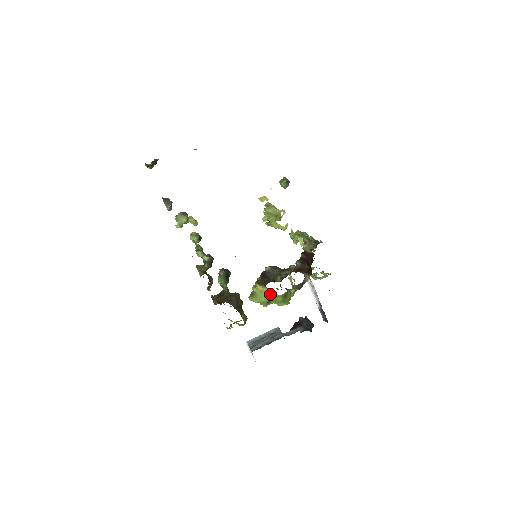
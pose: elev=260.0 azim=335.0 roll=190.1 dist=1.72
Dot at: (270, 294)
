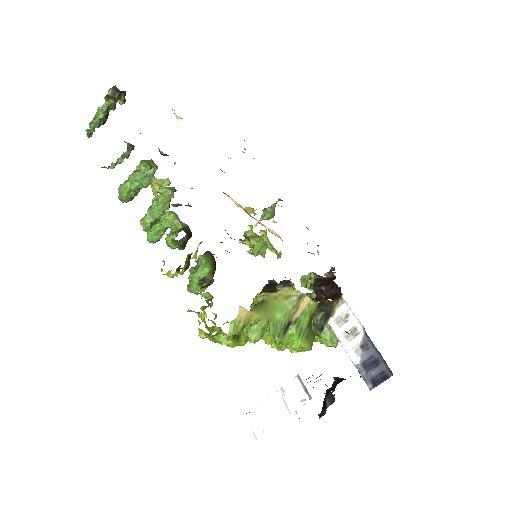
Dot at: (295, 299)
